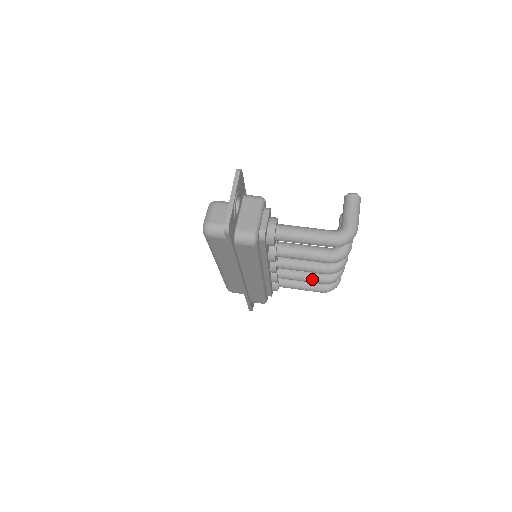
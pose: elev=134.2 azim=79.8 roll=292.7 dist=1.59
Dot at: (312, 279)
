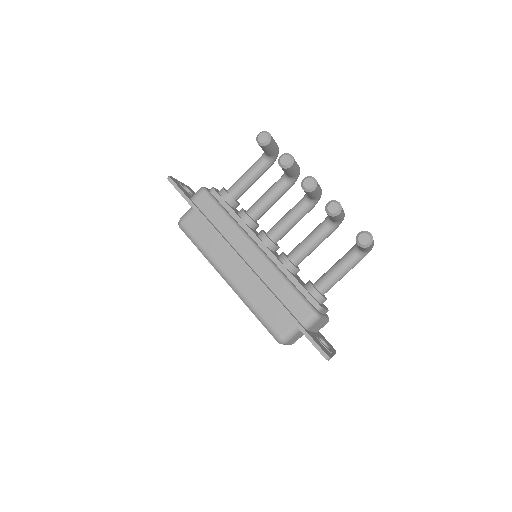
Dot at: (281, 196)
